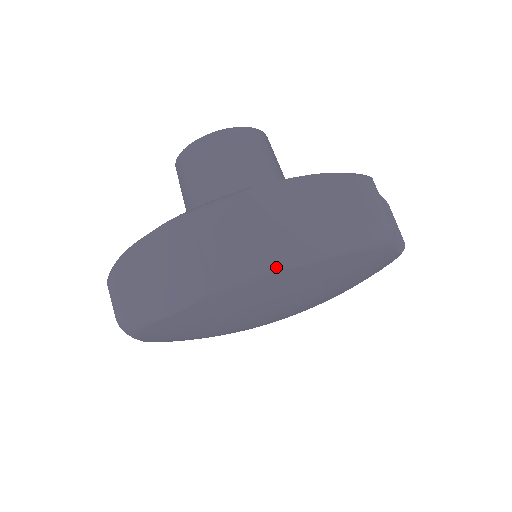
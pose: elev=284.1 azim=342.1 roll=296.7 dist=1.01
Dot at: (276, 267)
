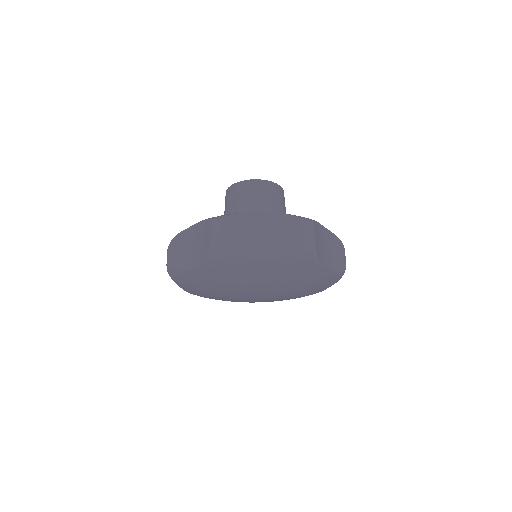
Dot at: (241, 254)
